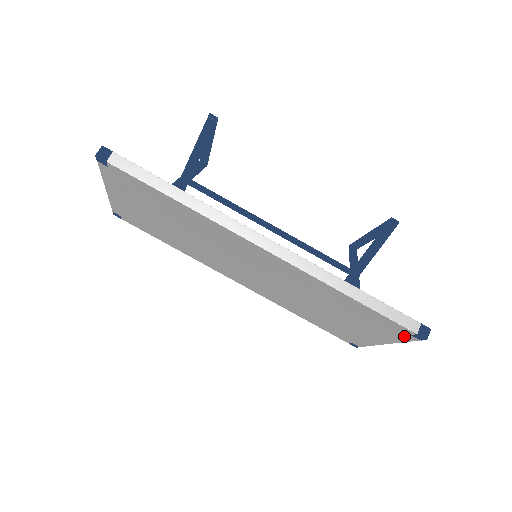
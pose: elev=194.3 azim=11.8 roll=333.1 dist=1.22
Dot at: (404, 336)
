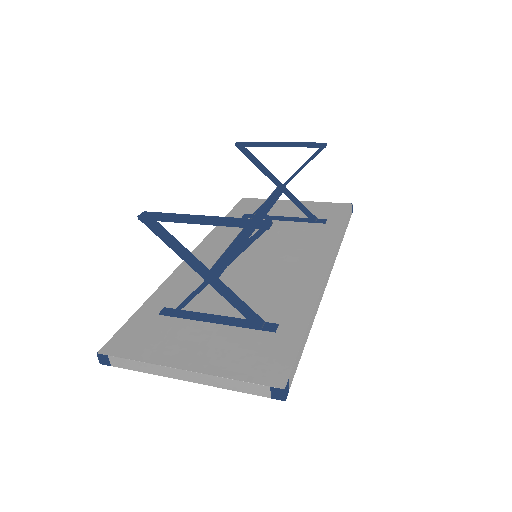
Dot at: occluded
